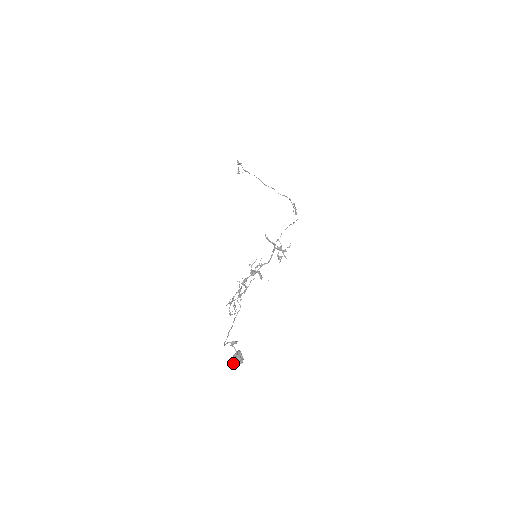
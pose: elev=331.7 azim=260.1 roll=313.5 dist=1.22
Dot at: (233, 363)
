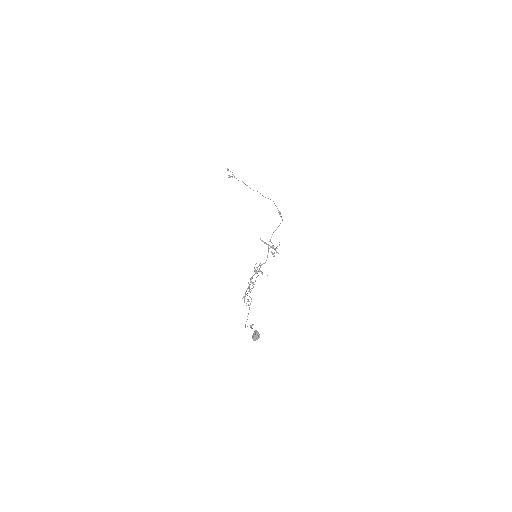
Dot at: (254, 339)
